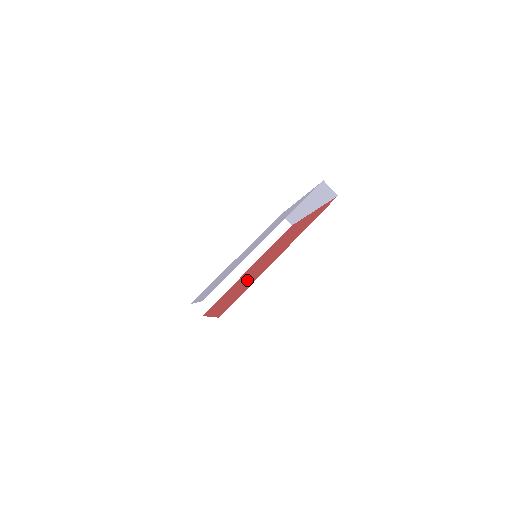
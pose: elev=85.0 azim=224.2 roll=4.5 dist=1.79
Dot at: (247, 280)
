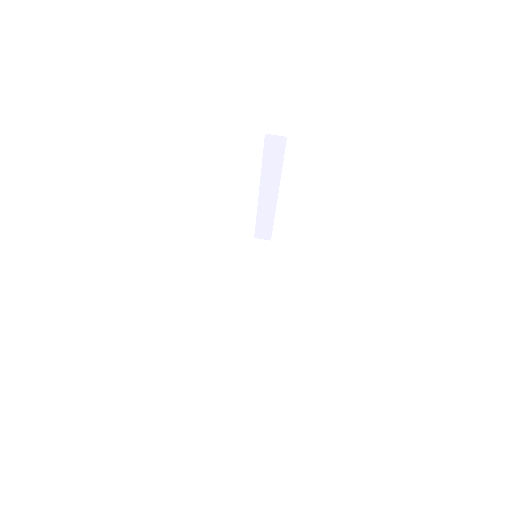
Dot at: occluded
